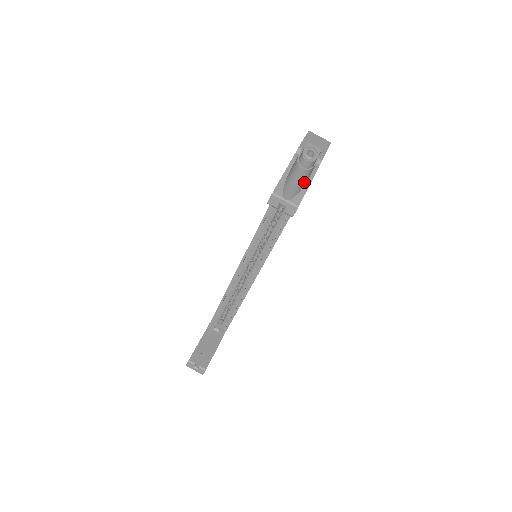
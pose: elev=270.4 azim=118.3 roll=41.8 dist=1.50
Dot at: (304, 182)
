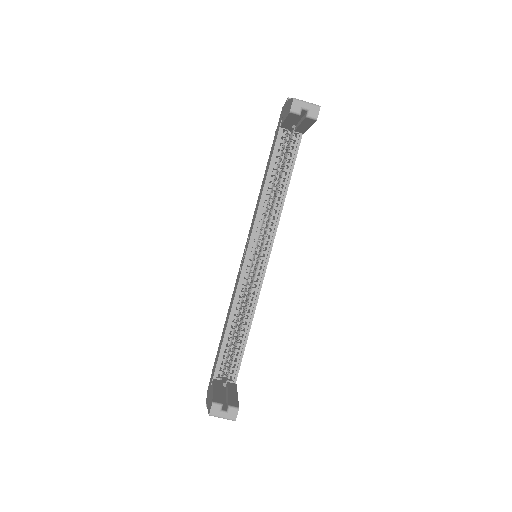
Dot at: occluded
